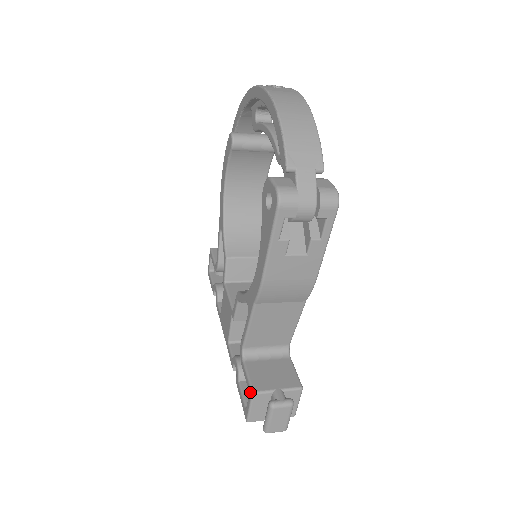
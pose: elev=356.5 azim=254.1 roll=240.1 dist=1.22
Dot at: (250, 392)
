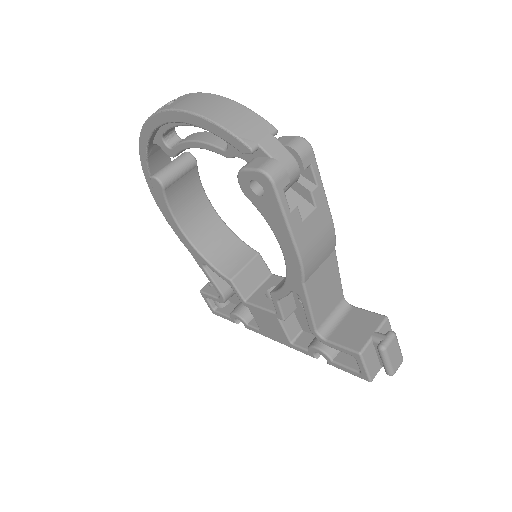
Dot at: (356, 355)
